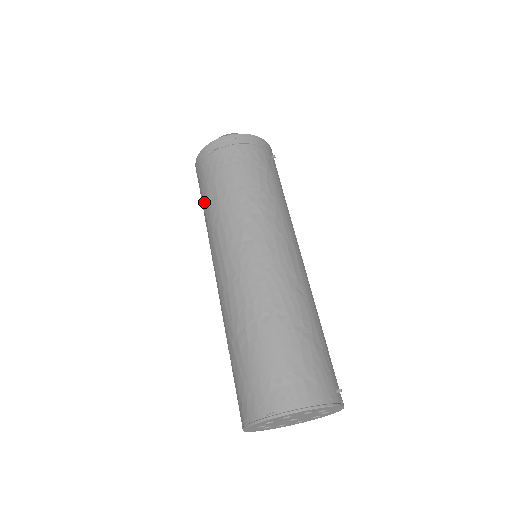
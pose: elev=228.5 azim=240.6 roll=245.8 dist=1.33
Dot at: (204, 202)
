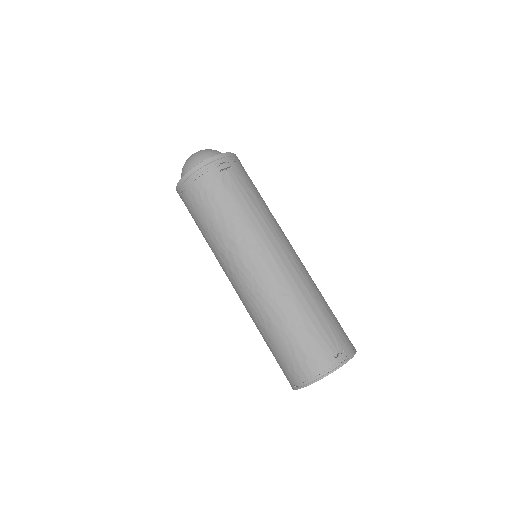
Dot at: occluded
